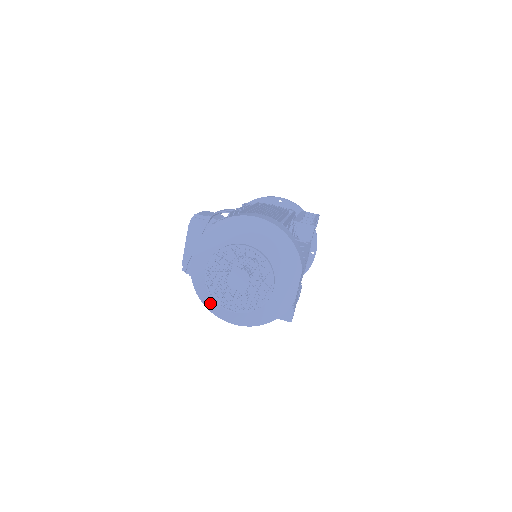
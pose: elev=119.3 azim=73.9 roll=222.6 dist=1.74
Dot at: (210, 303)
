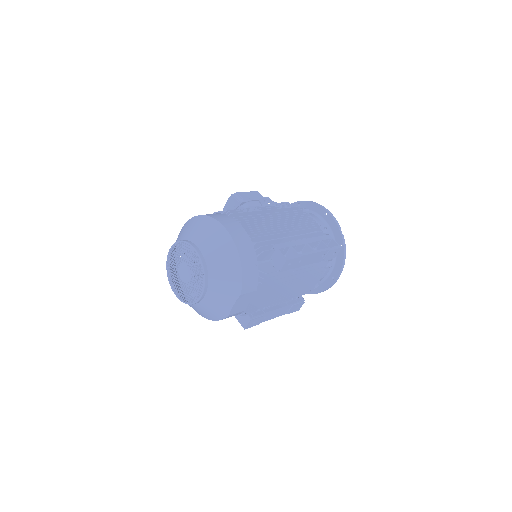
Dot at: occluded
